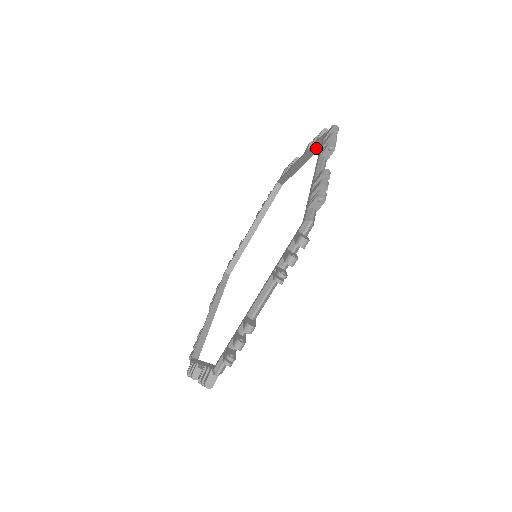
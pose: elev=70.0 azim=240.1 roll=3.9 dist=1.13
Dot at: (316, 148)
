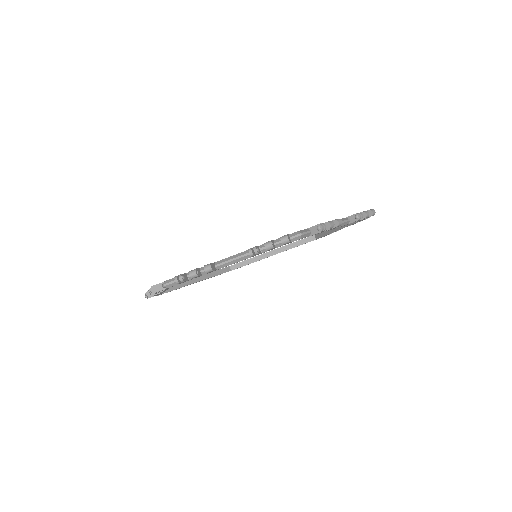
Dot at: occluded
